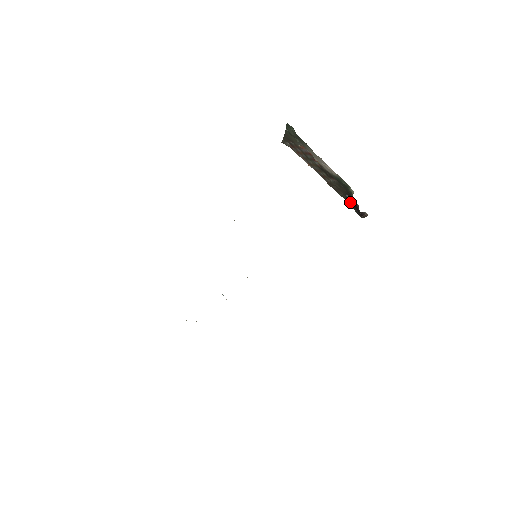
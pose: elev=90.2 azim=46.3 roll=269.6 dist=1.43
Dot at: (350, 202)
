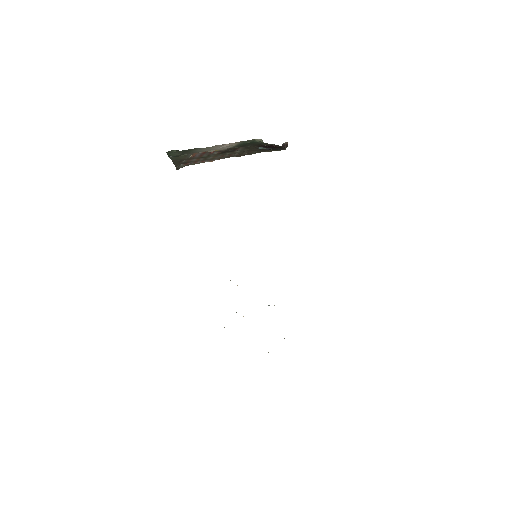
Dot at: (266, 149)
